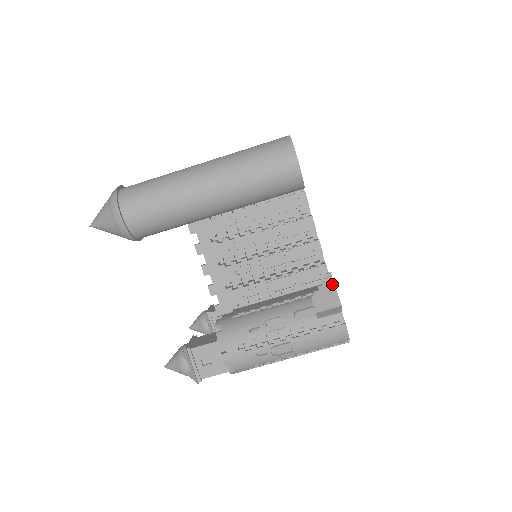
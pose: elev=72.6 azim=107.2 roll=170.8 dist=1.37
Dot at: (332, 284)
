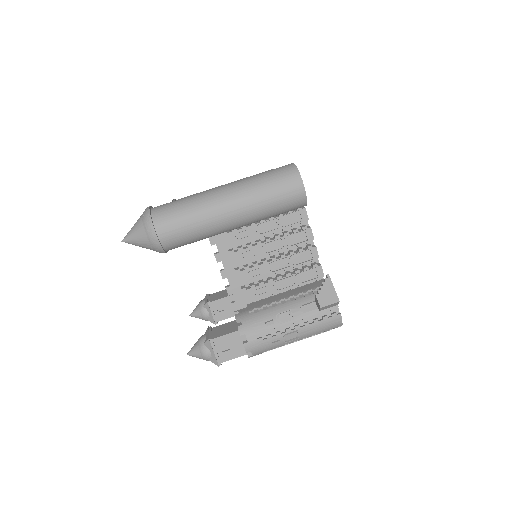
Dot at: (331, 284)
